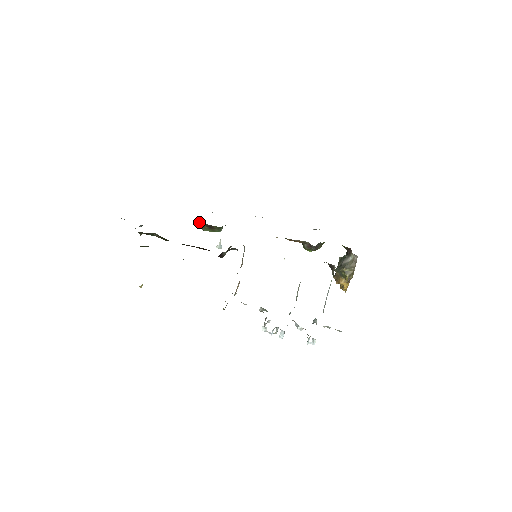
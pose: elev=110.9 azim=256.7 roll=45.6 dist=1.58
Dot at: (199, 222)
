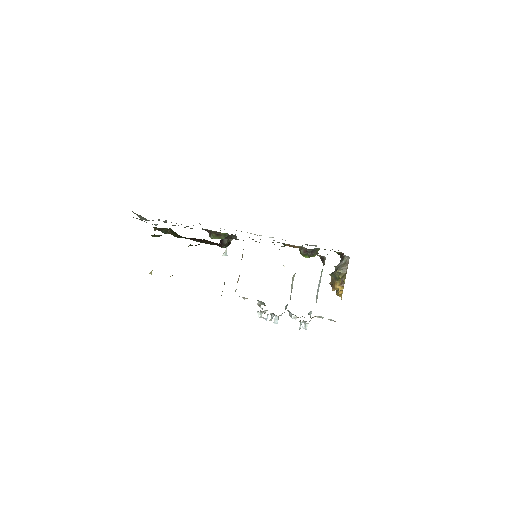
Dot at: occluded
